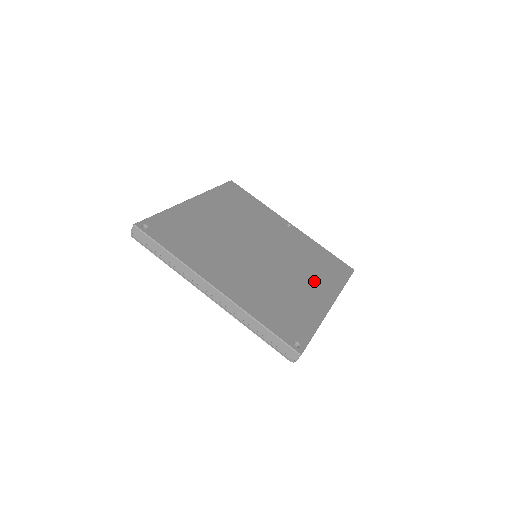
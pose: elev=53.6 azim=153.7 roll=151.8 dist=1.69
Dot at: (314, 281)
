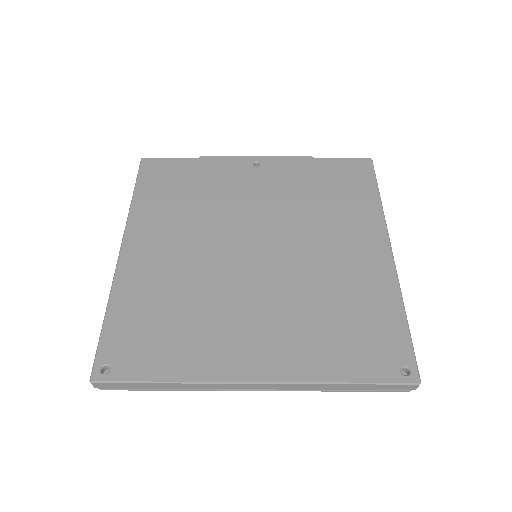
Dot at: (347, 232)
